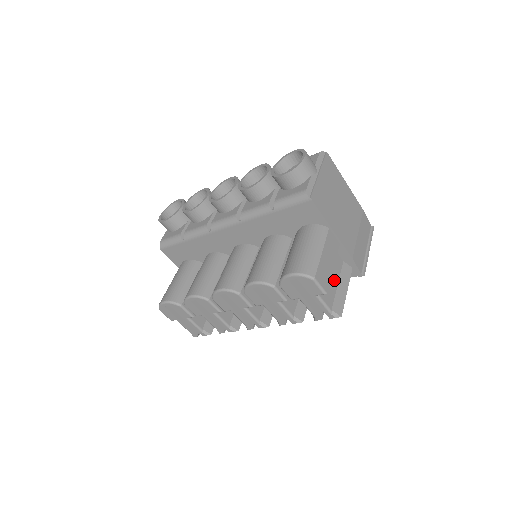
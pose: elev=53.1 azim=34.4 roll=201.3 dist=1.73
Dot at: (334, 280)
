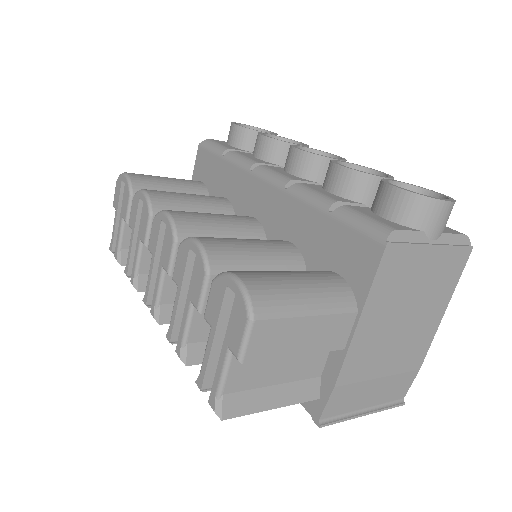
Dot at: (279, 373)
